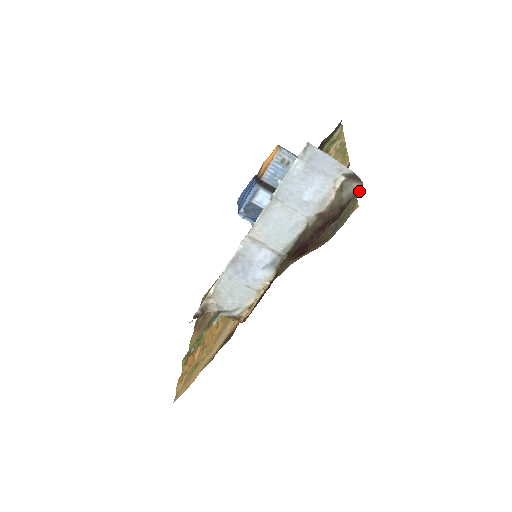
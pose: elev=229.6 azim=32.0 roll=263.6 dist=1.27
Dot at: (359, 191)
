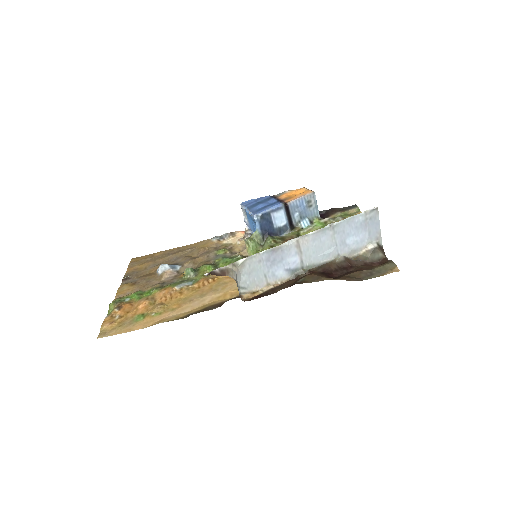
Dot at: (382, 260)
